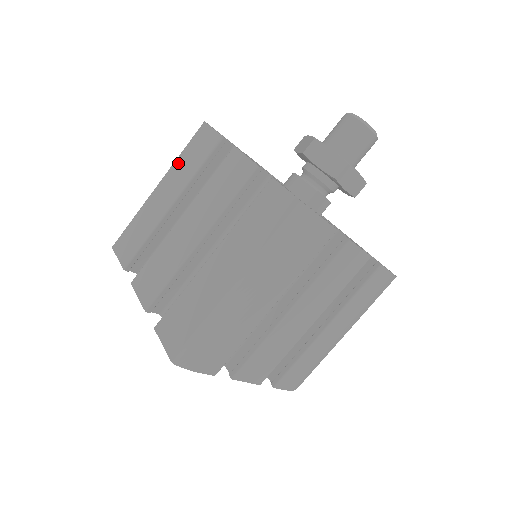
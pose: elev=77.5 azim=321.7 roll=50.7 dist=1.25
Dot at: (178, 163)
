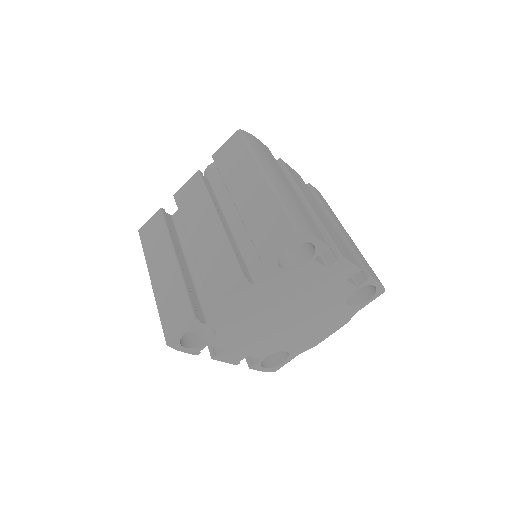
Dot at: (149, 255)
